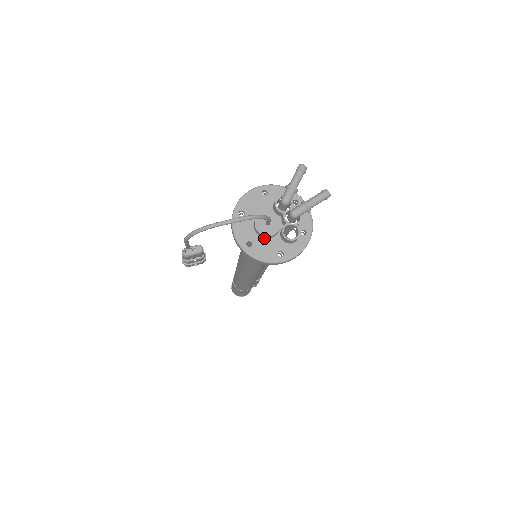
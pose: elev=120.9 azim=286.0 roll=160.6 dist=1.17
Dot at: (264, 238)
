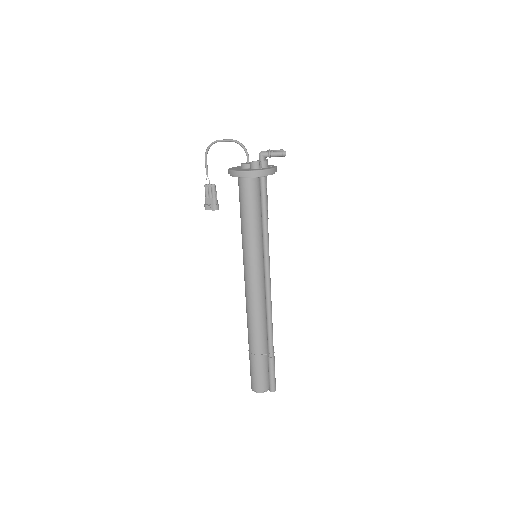
Dot at: (242, 168)
